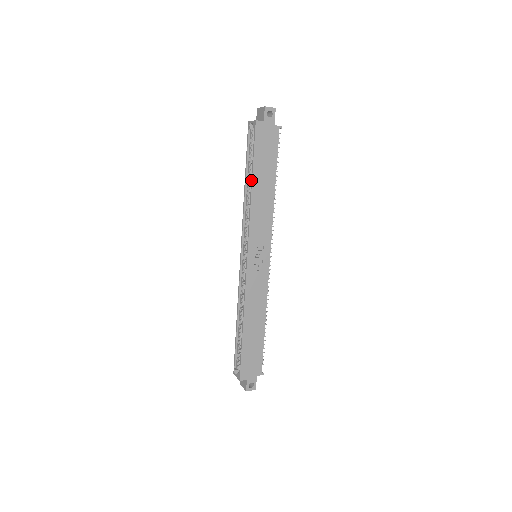
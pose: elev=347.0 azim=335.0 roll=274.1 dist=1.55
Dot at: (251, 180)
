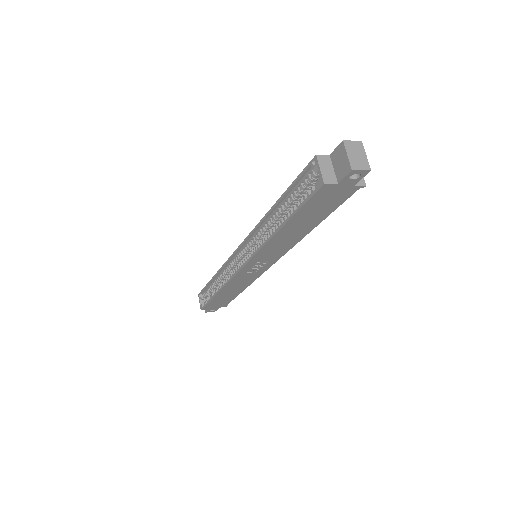
Dot at: (280, 226)
